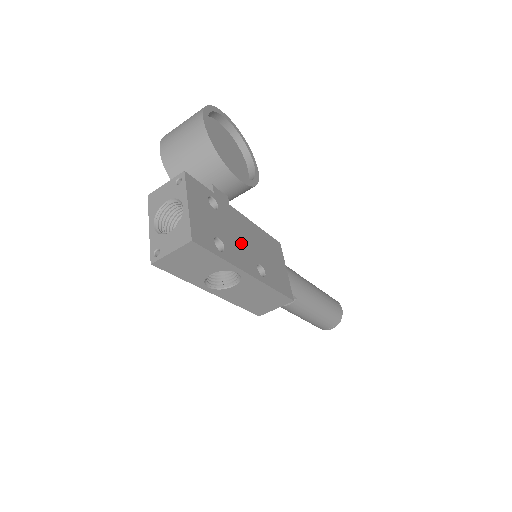
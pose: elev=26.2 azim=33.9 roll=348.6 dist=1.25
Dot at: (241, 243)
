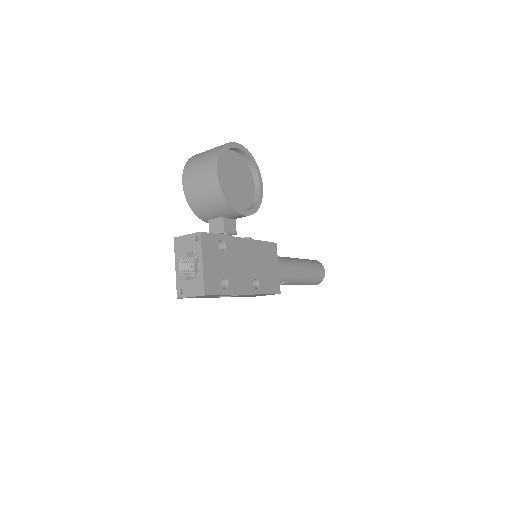
Dot at: (242, 269)
